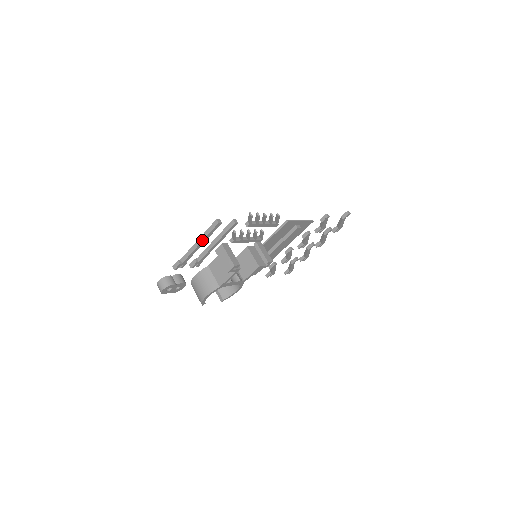
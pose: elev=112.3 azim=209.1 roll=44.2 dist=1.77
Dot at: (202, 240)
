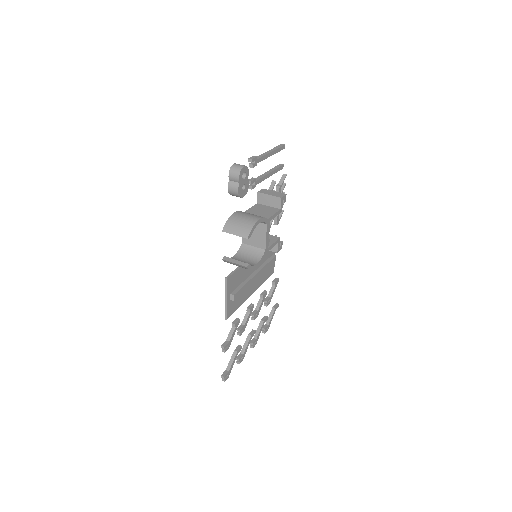
Dot at: (273, 150)
